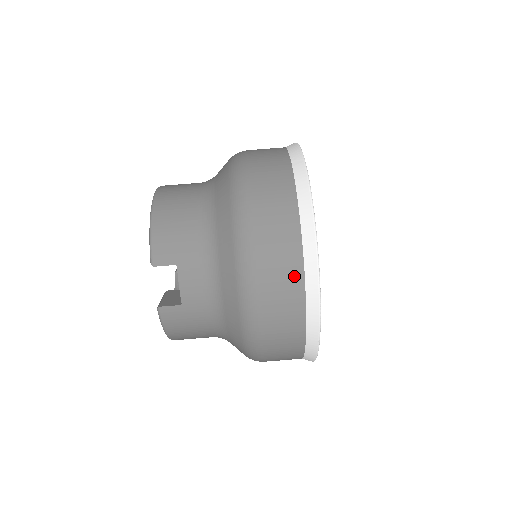
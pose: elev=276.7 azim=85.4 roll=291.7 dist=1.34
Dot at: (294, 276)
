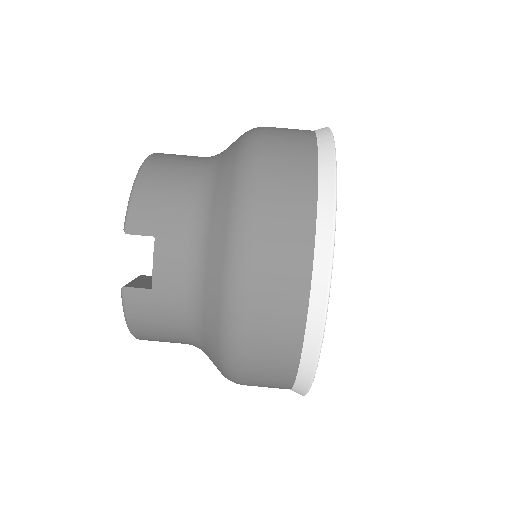
Dot at: (299, 270)
